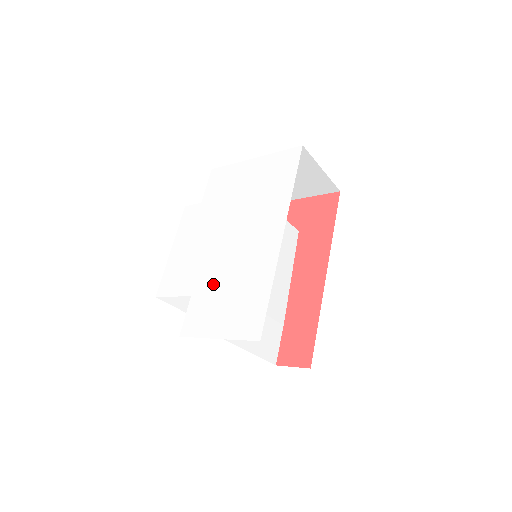
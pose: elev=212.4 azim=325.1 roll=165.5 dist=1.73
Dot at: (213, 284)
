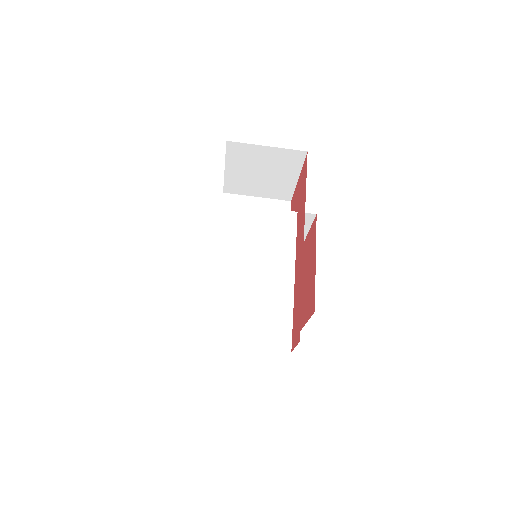
Dot at: occluded
